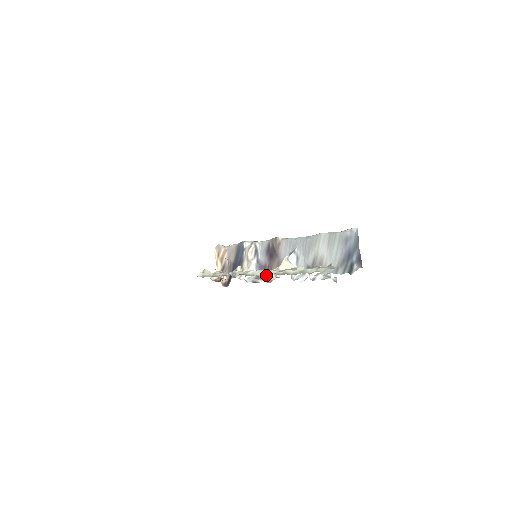
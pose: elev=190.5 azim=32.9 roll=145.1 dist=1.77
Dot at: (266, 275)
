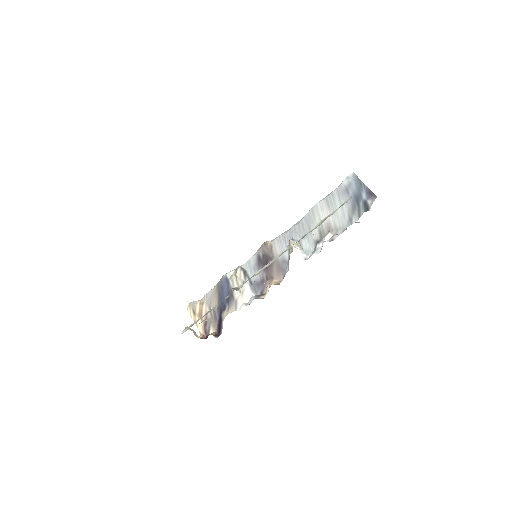
Dot at: (268, 287)
